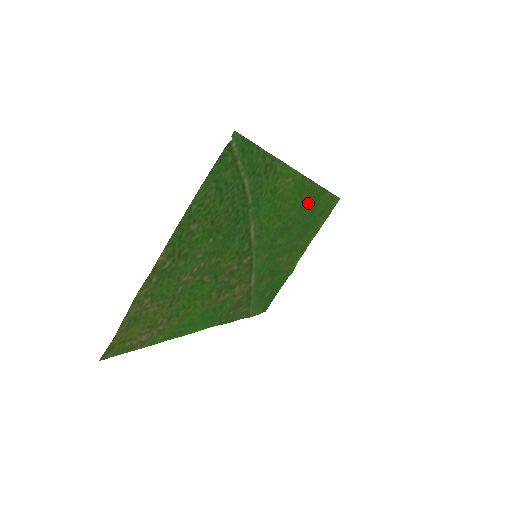
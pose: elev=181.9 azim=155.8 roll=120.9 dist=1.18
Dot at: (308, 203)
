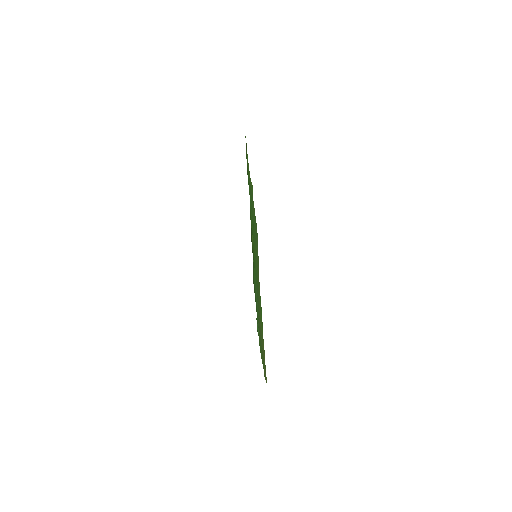
Dot at: occluded
